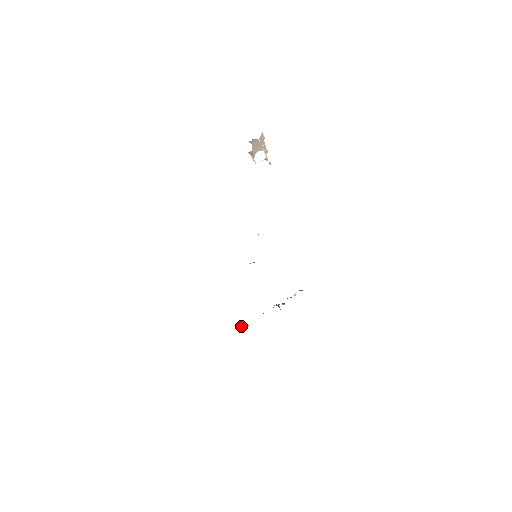
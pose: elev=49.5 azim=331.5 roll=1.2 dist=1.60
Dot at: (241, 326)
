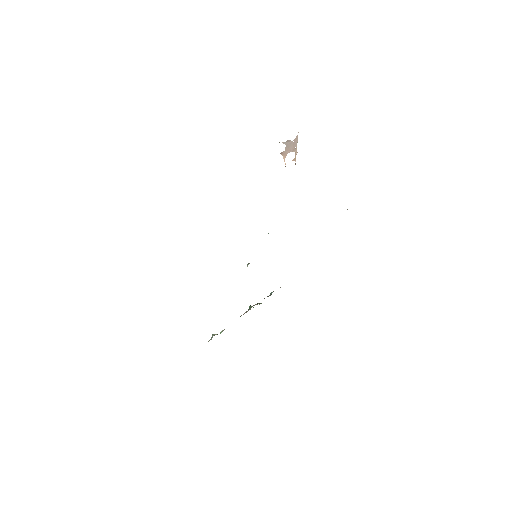
Dot at: (213, 334)
